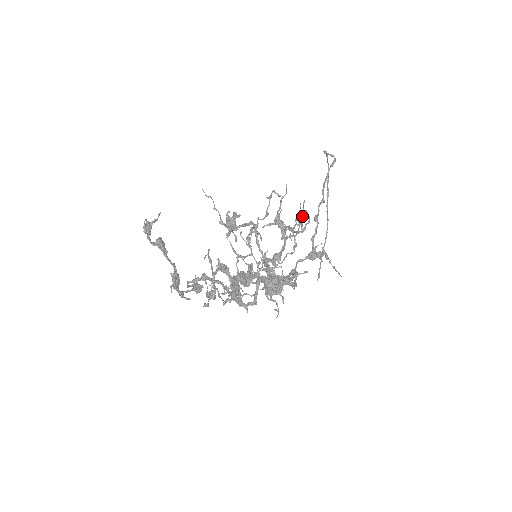
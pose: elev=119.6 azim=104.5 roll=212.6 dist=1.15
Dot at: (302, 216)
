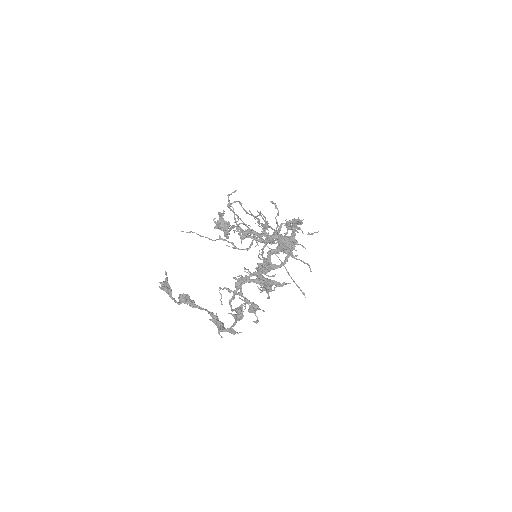
Dot at: (257, 222)
